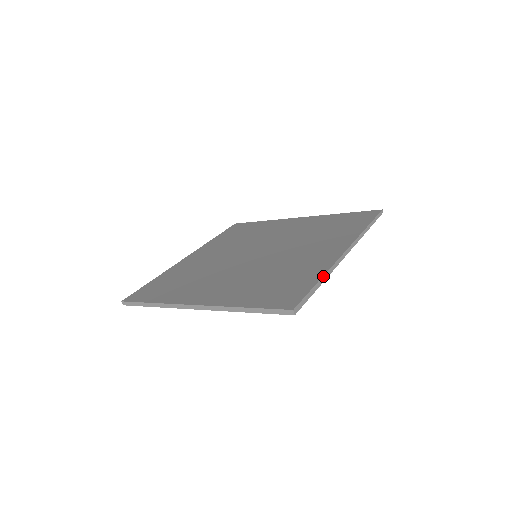
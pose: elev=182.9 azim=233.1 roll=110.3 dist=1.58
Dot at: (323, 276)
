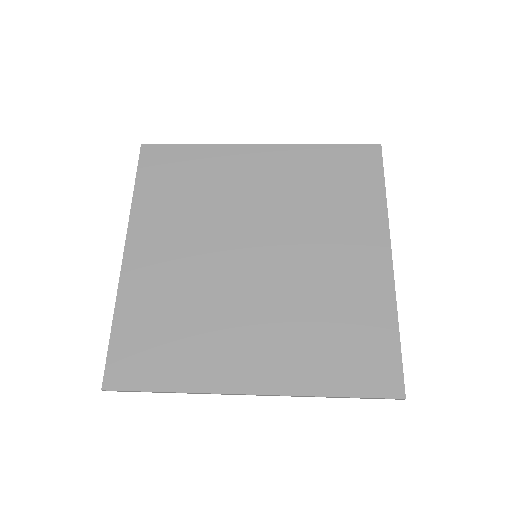
Dot at: occluded
